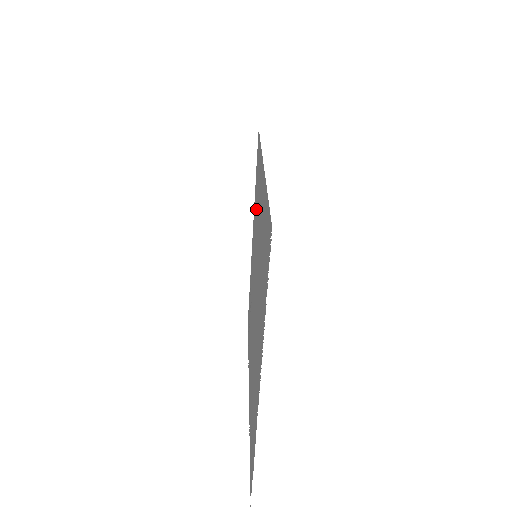
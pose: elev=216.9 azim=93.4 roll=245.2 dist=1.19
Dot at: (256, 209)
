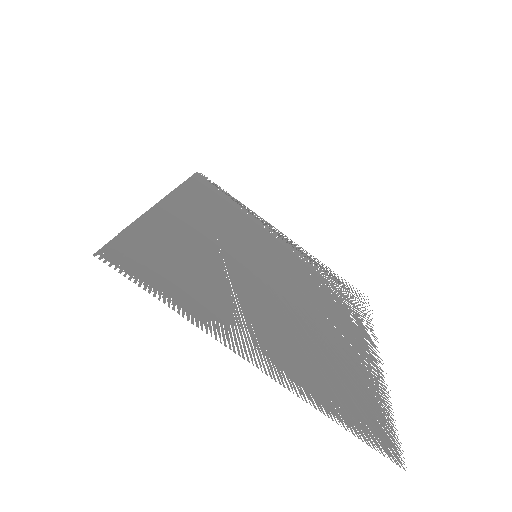
Dot at: (237, 223)
